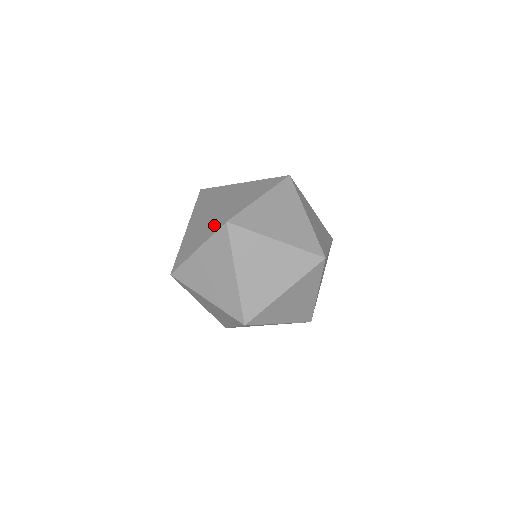
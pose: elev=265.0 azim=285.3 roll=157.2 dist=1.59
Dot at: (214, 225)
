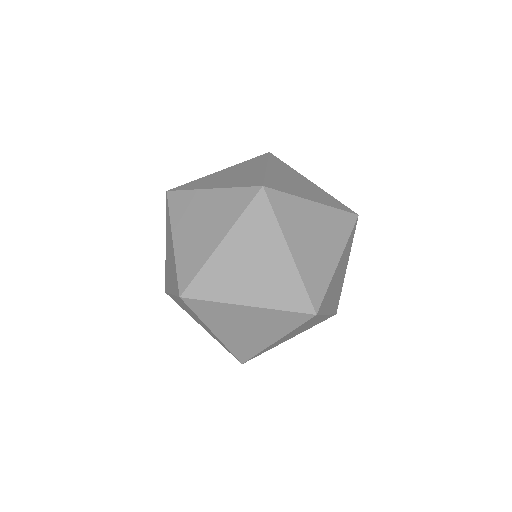
Dot at: occluded
